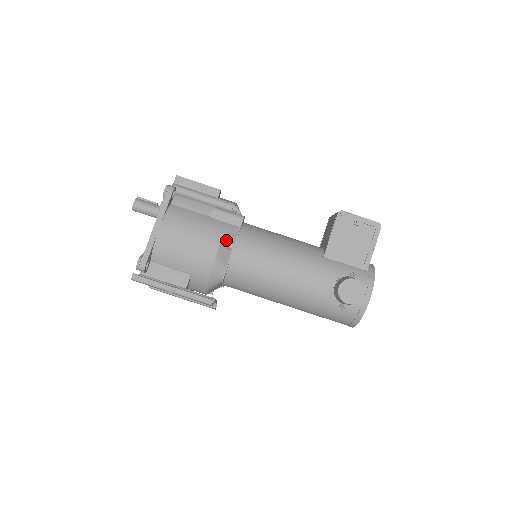
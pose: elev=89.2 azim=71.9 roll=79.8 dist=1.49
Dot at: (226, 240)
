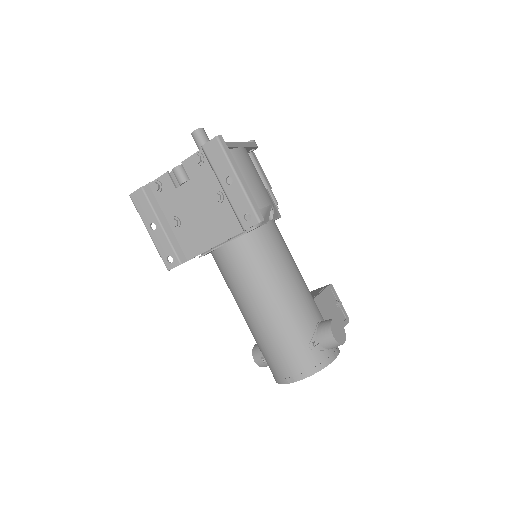
Dot at: occluded
